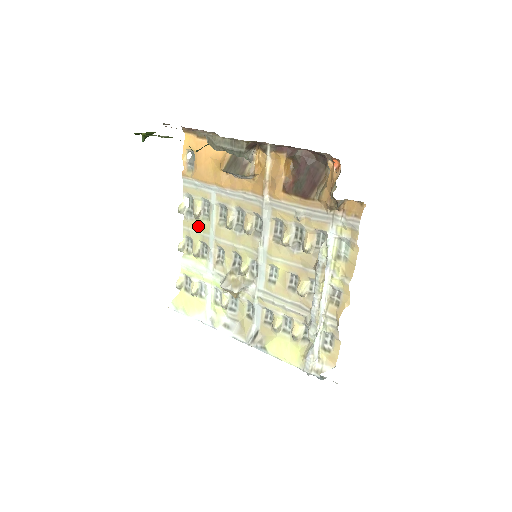
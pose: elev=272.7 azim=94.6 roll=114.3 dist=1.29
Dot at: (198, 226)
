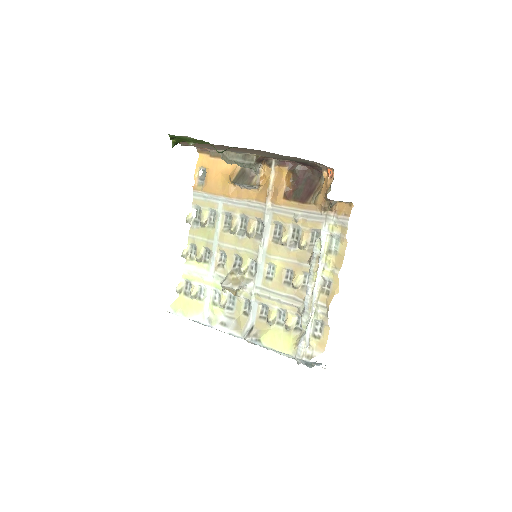
Dot at: (203, 233)
